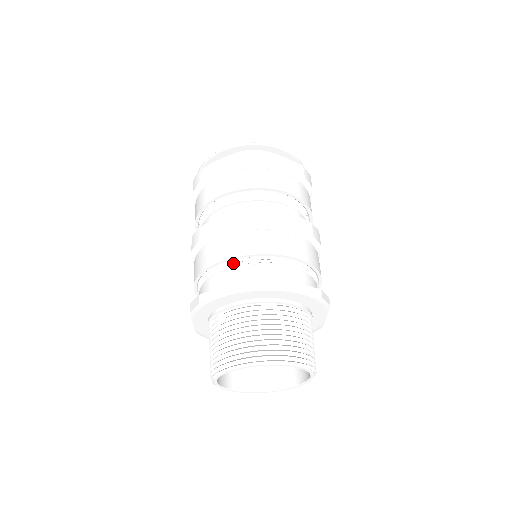
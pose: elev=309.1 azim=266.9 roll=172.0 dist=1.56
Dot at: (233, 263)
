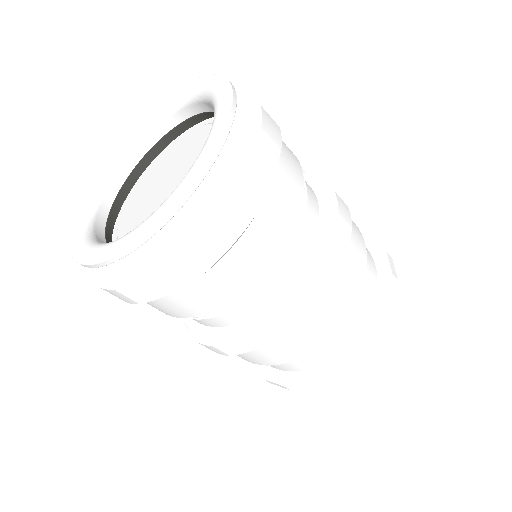
Dot at: (304, 354)
